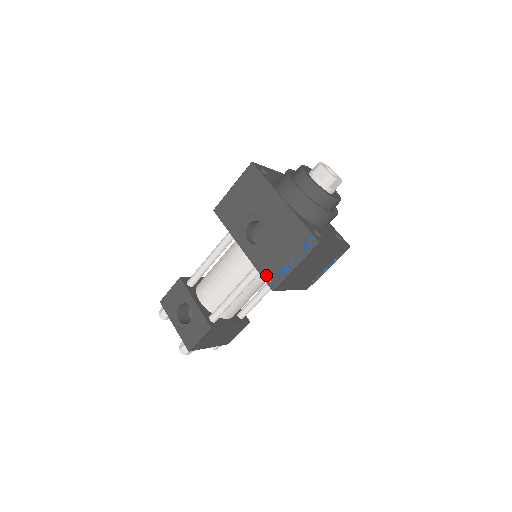
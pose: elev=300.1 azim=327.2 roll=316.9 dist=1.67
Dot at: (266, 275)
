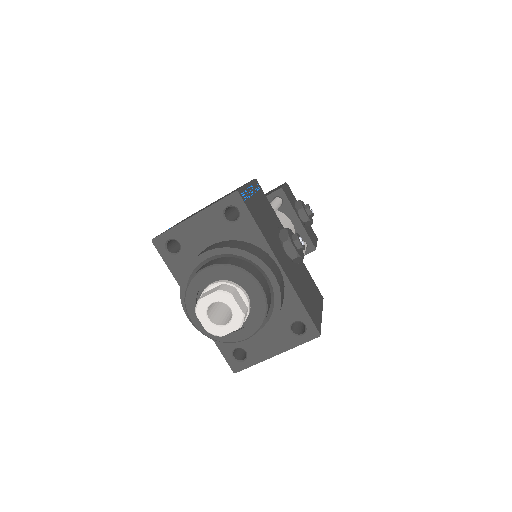
Dot at: occluded
